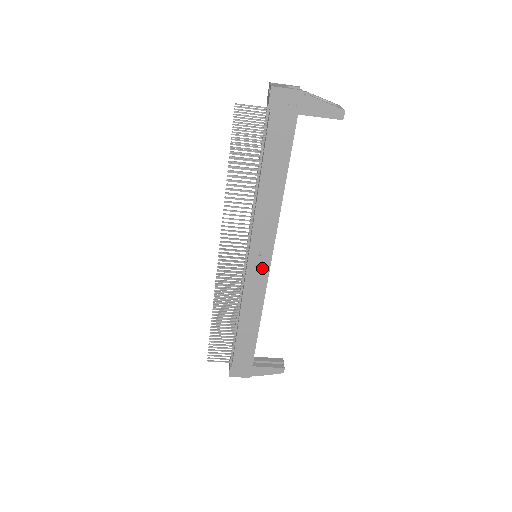
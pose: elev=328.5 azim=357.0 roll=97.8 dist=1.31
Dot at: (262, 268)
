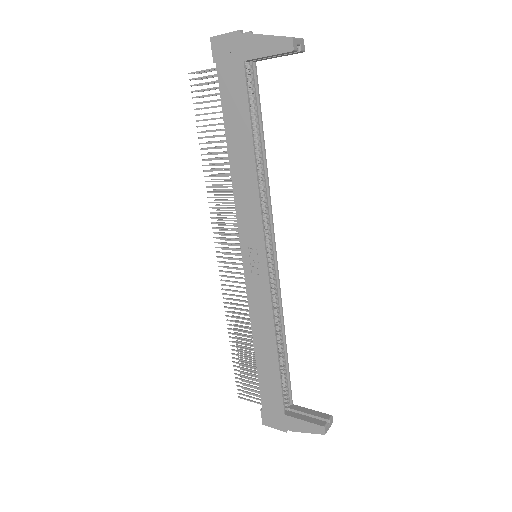
Dot at: (260, 270)
